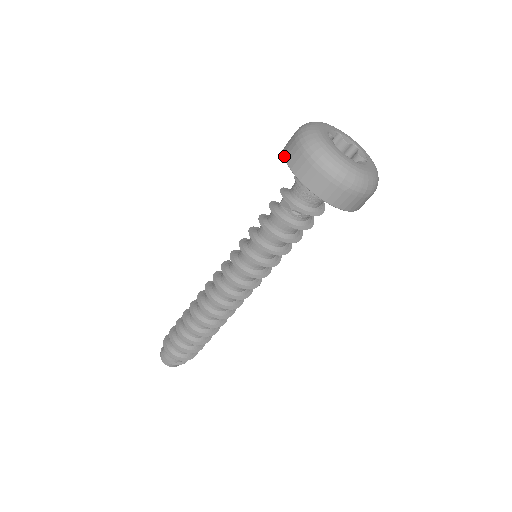
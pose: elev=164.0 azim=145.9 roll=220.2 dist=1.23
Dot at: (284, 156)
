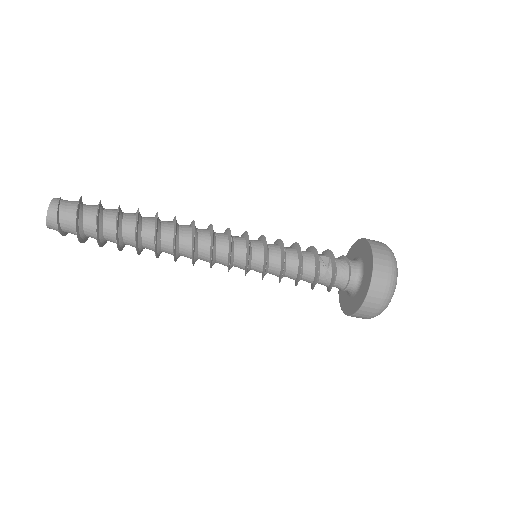
Dot at: (372, 245)
